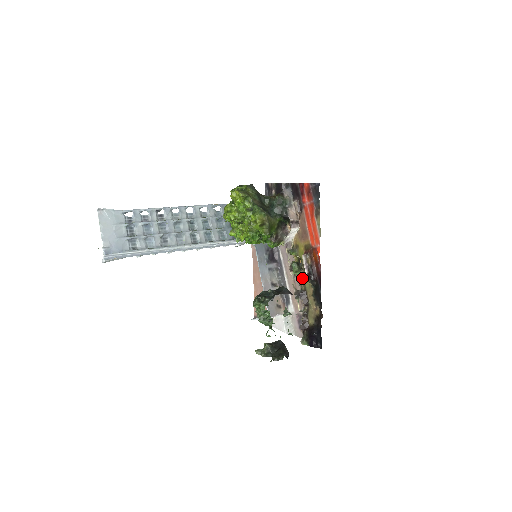
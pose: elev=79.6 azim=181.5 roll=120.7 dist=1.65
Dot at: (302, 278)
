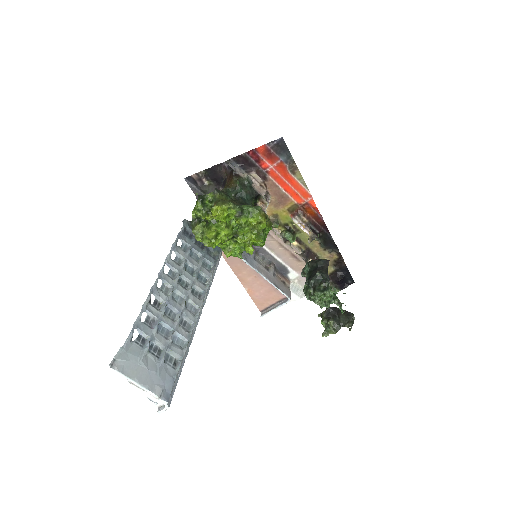
Dot at: occluded
